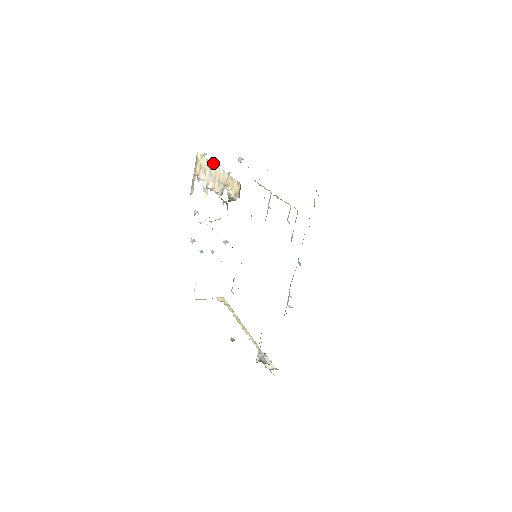
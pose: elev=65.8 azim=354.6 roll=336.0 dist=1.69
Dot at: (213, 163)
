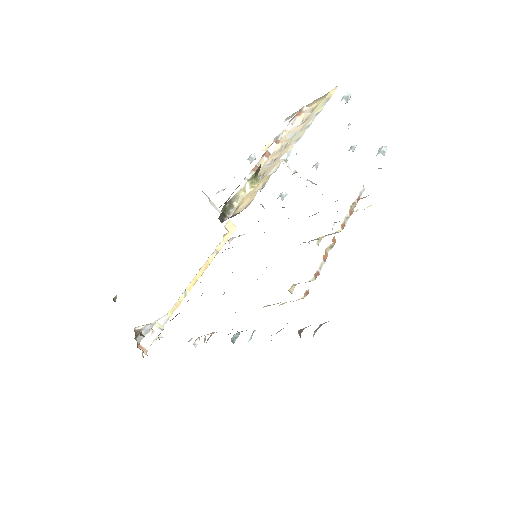
Dot at: occluded
